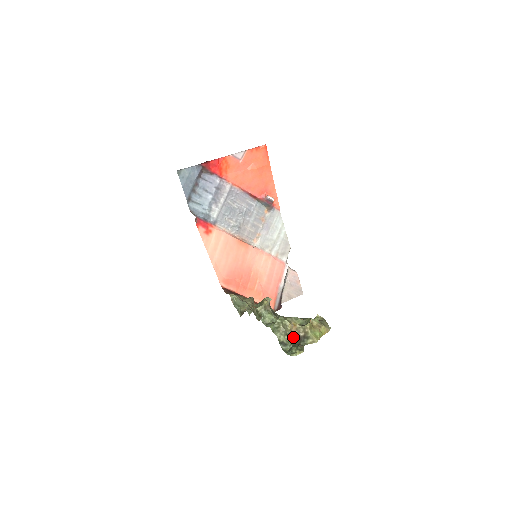
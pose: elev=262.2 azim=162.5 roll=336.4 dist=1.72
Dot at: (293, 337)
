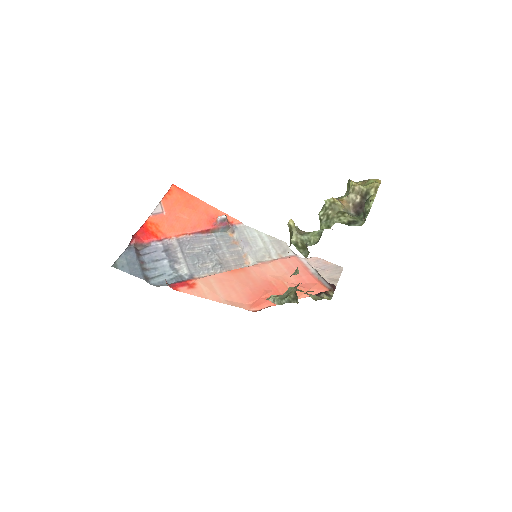
Dot at: (355, 214)
